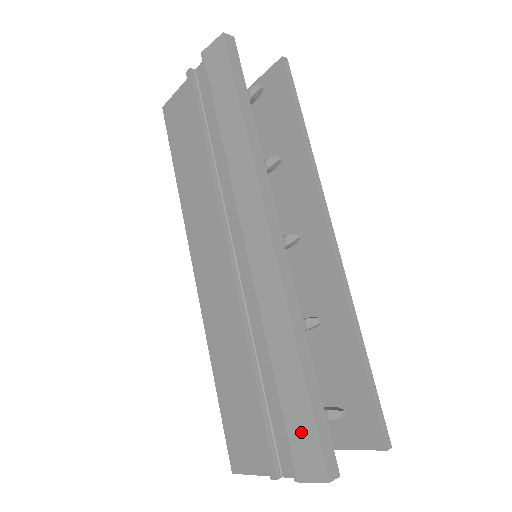
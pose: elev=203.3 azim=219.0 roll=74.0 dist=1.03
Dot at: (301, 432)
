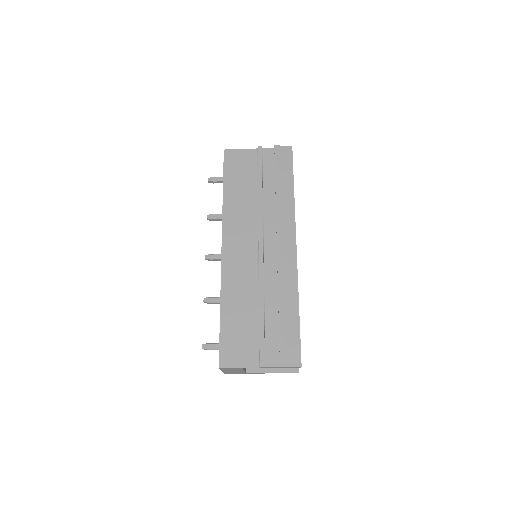
Dot at: (291, 342)
